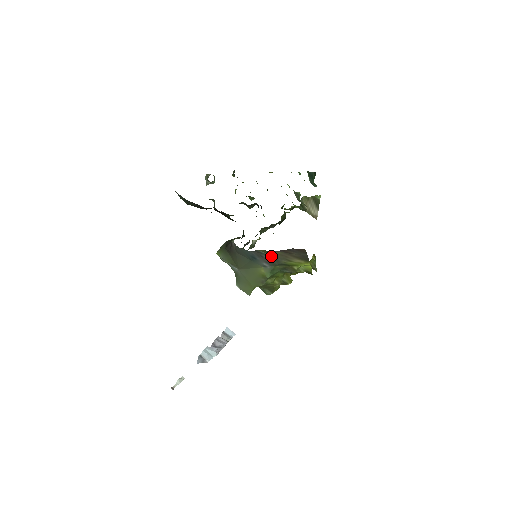
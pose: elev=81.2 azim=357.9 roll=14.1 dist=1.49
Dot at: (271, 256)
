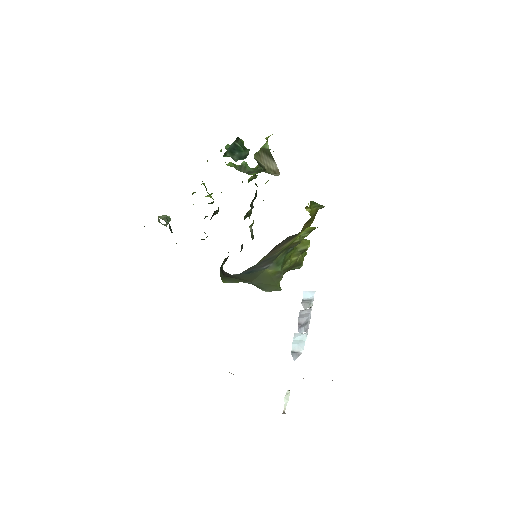
Dot at: (261, 262)
